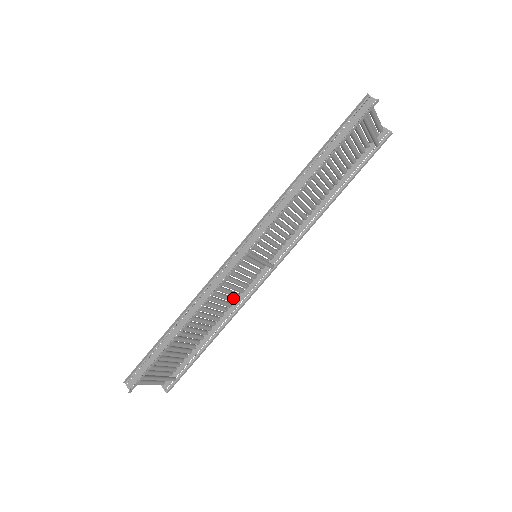
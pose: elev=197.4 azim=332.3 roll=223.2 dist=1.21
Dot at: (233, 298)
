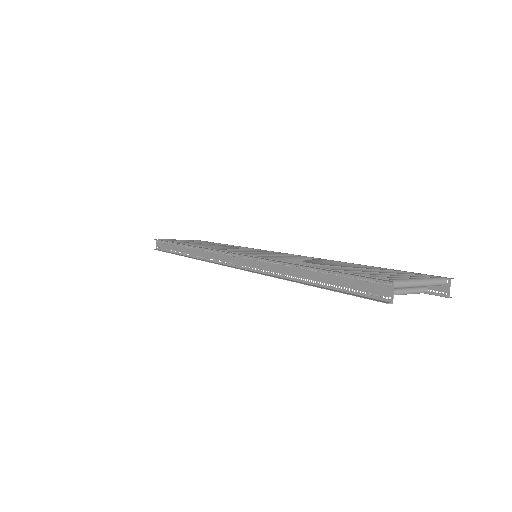
Dot at: occluded
